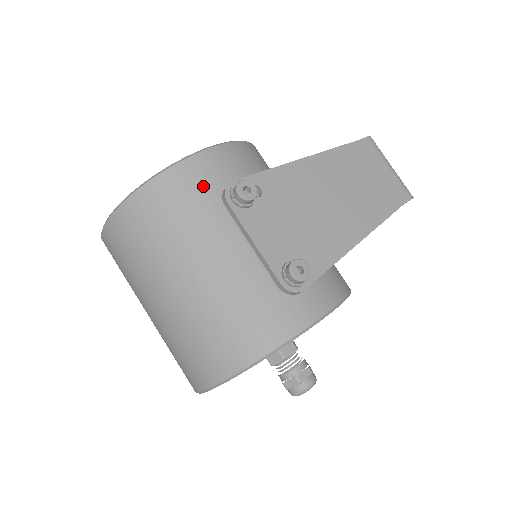
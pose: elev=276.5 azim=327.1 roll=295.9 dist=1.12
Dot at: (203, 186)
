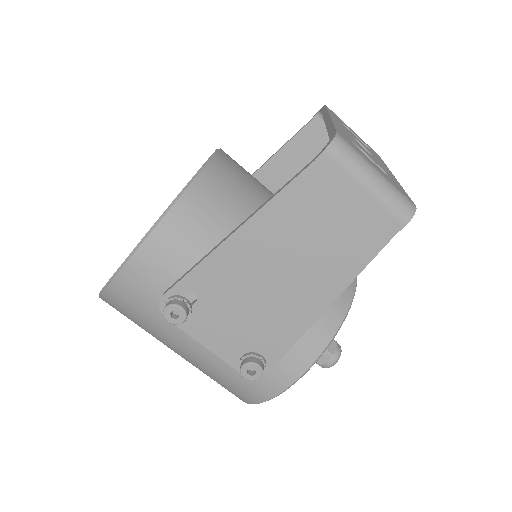
Dot at: (143, 298)
